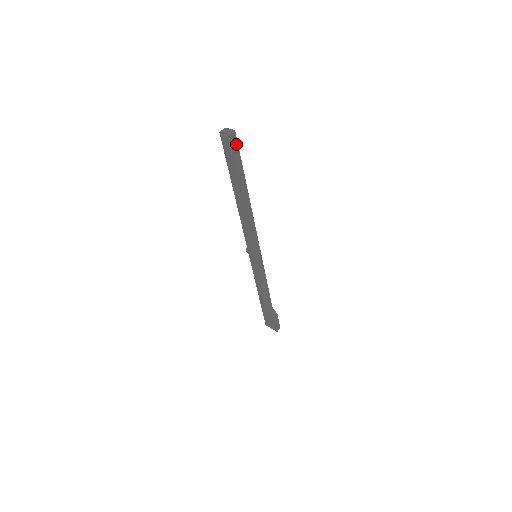
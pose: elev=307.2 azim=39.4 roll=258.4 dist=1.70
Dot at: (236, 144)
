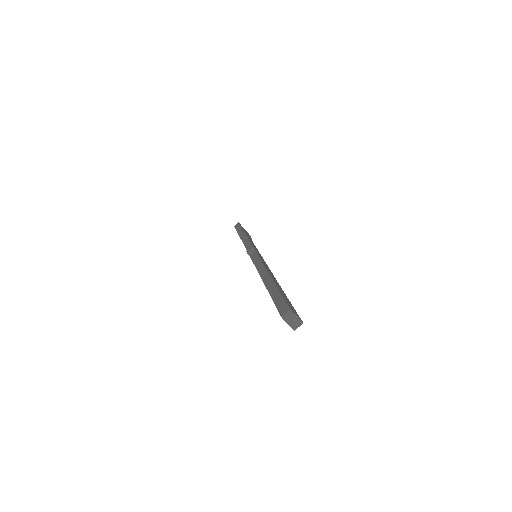
Dot at: occluded
